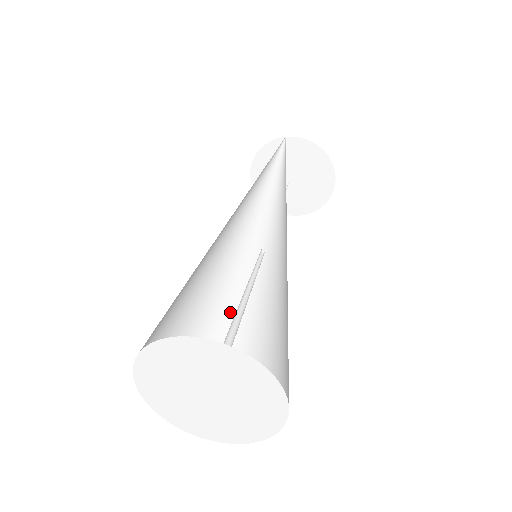
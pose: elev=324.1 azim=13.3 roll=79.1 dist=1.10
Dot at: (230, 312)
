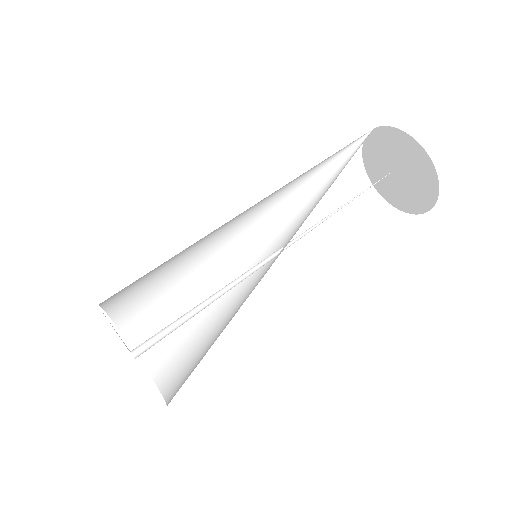
Dot at: (229, 305)
